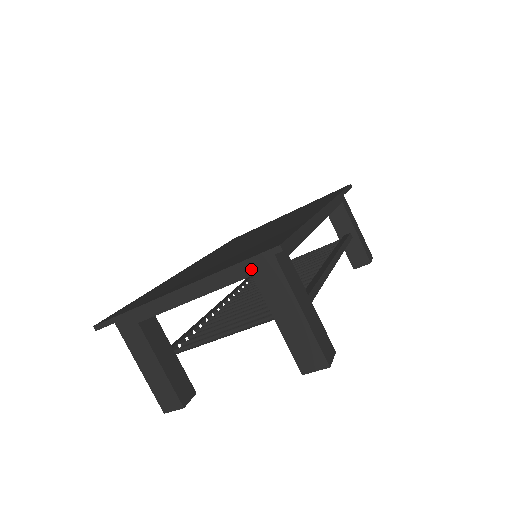
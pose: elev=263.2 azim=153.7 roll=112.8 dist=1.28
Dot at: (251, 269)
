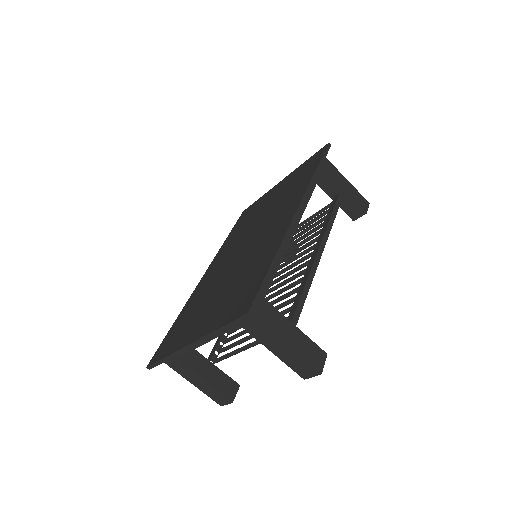
Dot at: occluded
